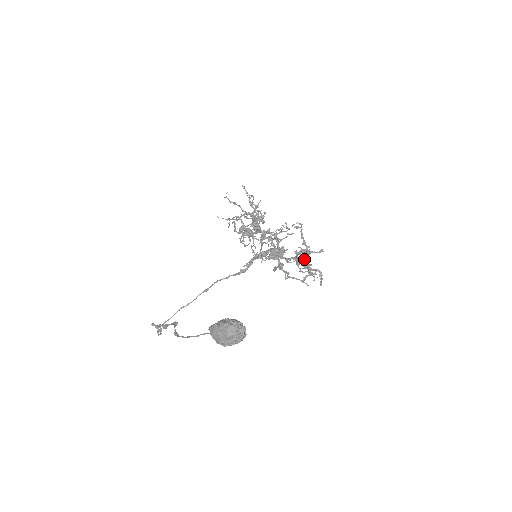
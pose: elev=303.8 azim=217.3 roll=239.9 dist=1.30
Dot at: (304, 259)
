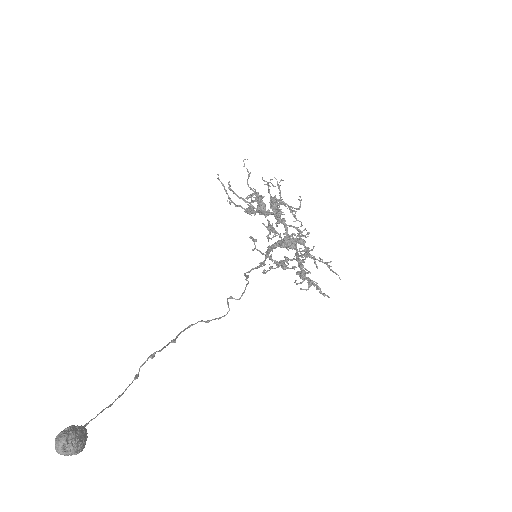
Dot at: (303, 262)
